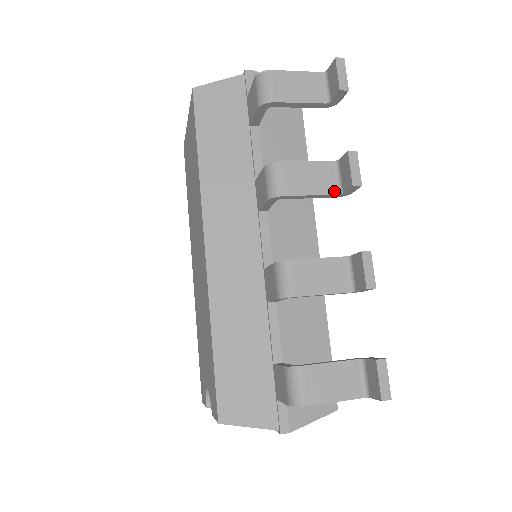
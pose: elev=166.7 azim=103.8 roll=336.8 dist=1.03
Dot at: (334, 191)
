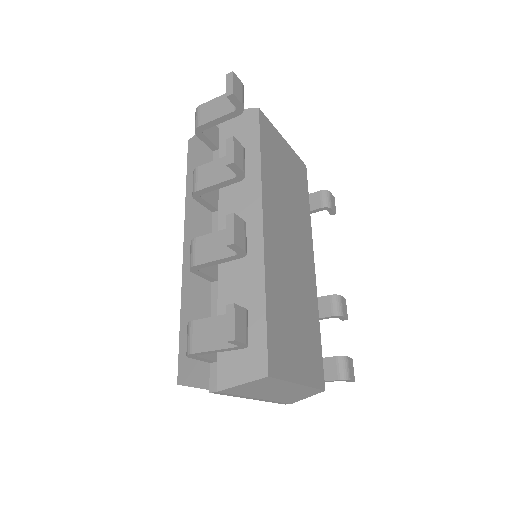
Dot at: (233, 176)
